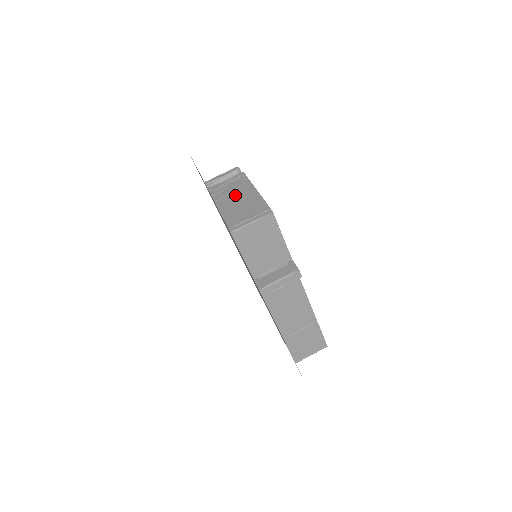
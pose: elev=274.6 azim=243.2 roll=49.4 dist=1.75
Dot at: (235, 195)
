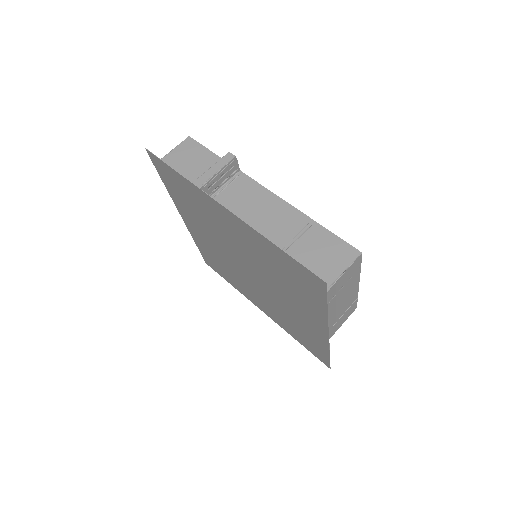
Dot at: occluded
